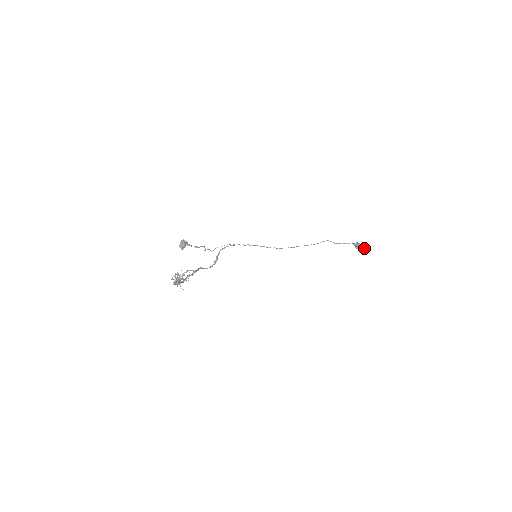
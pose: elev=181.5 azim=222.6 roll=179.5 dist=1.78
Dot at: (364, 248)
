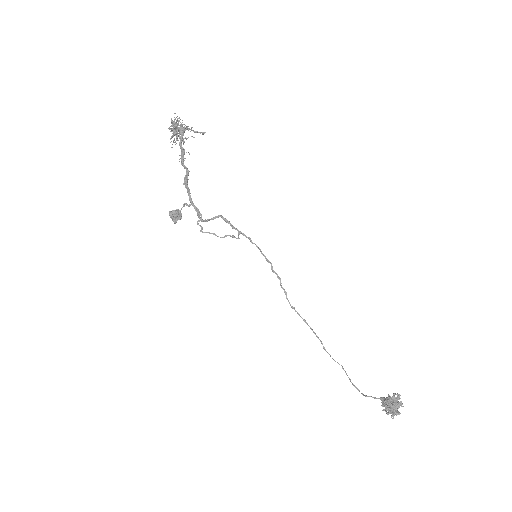
Dot at: (398, 412)
